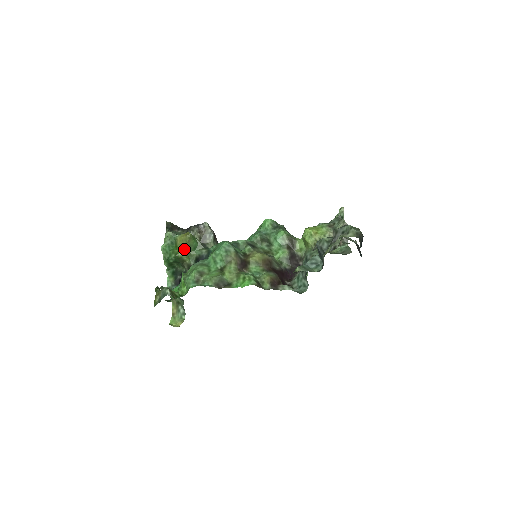
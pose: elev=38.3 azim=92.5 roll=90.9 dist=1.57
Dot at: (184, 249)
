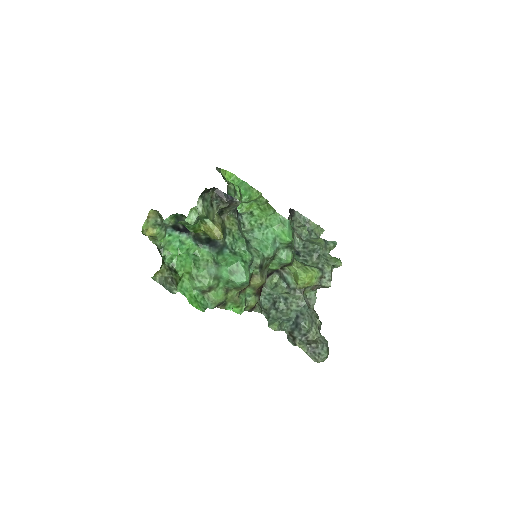
Dot at: (206, 233)
